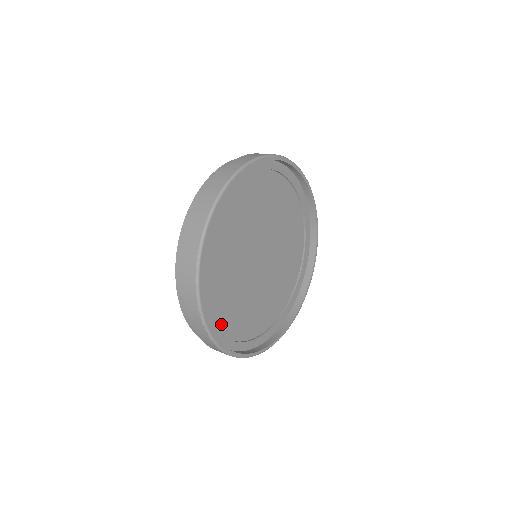
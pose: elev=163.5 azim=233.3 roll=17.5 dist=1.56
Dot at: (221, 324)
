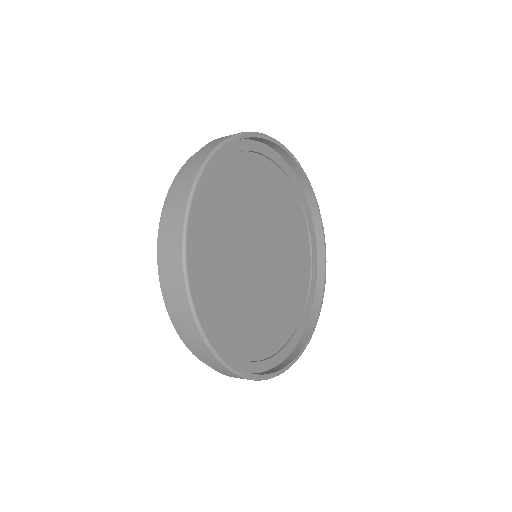
Dot at: (255, 351)
